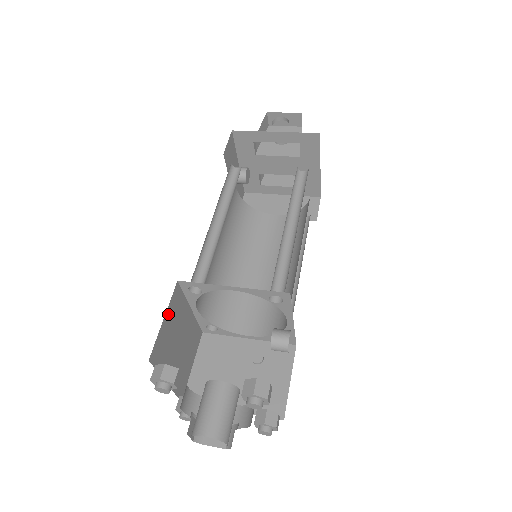
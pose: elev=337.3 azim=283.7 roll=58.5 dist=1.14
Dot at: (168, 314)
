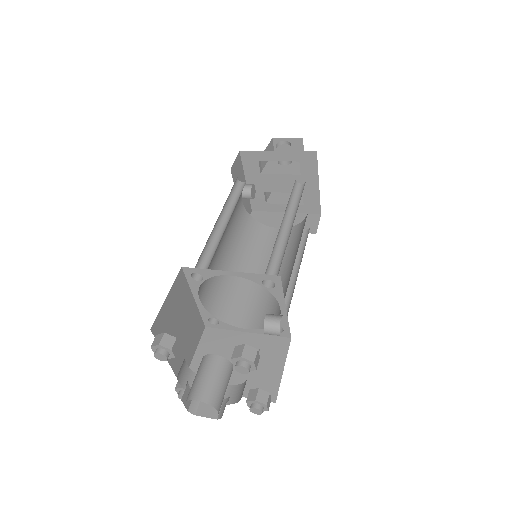
Dot at: (171, 294)
